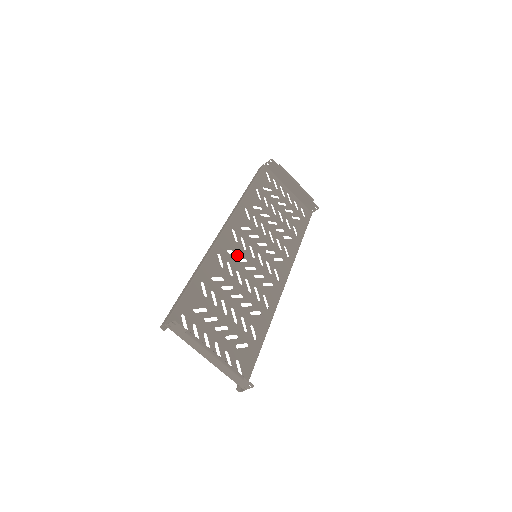
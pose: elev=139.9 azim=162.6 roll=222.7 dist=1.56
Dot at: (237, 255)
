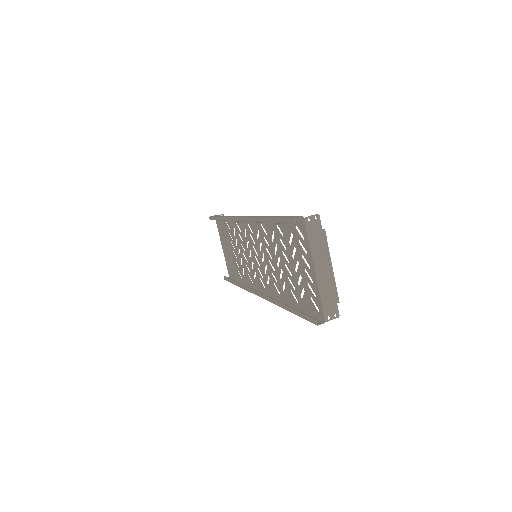
Dot at: (259, 240)
